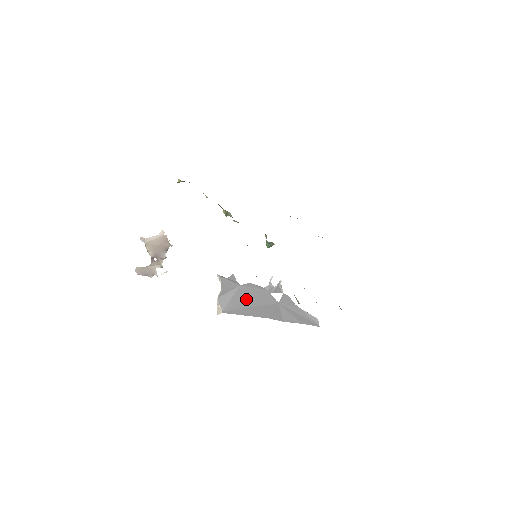
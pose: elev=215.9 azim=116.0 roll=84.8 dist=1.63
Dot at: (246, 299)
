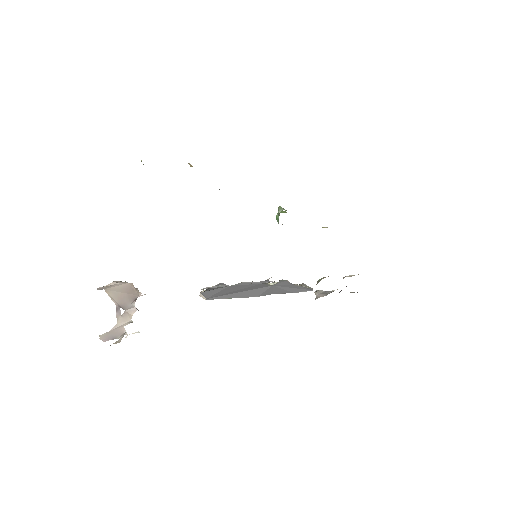
Dot at: (235, 290)
